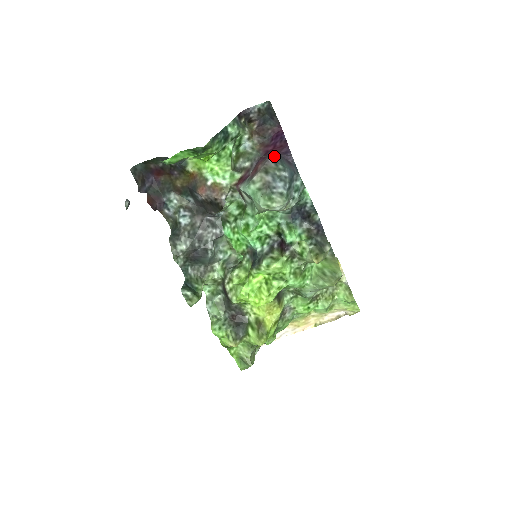
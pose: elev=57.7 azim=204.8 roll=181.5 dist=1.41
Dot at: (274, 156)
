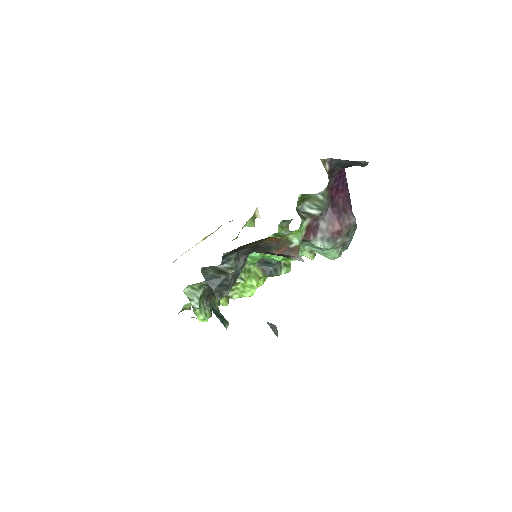
Dot at: (355, 219)
